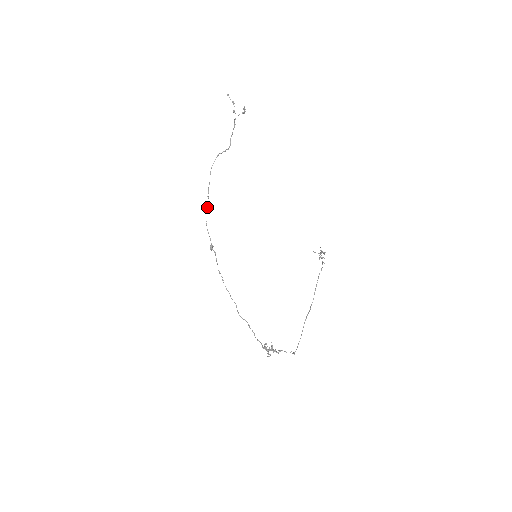
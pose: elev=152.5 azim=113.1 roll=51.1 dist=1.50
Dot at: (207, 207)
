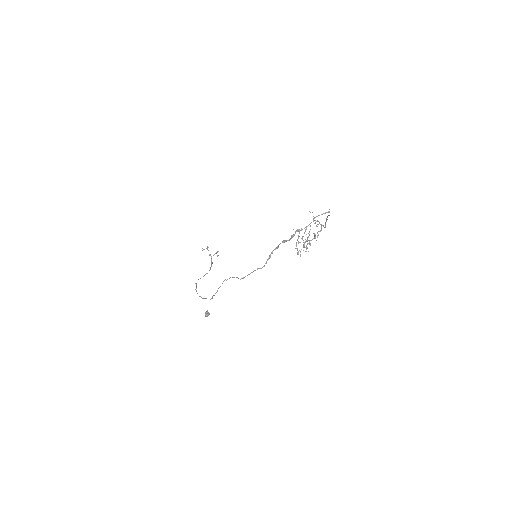
Dot at: (196, 287)
